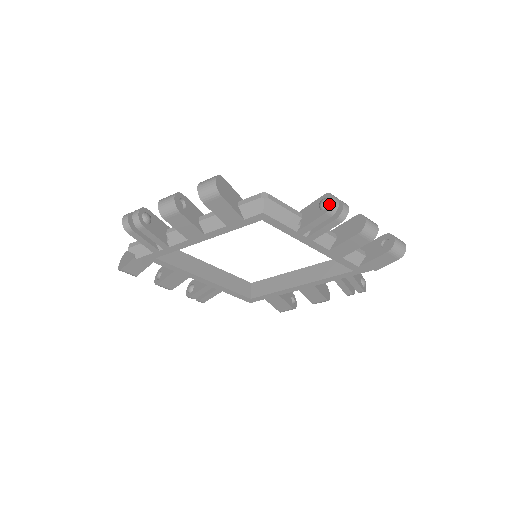
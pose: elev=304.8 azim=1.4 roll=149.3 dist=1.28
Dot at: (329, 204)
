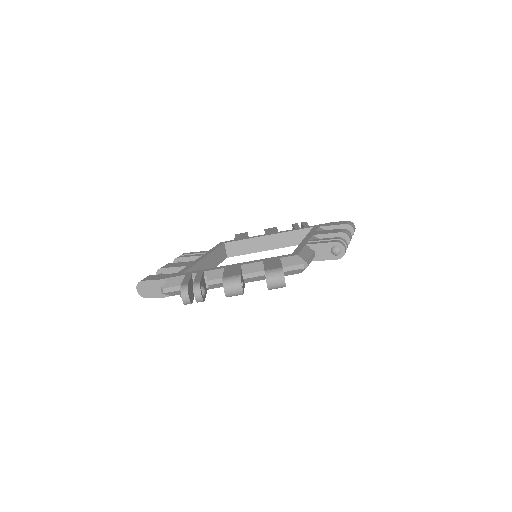
Dot at: (341, 254)
